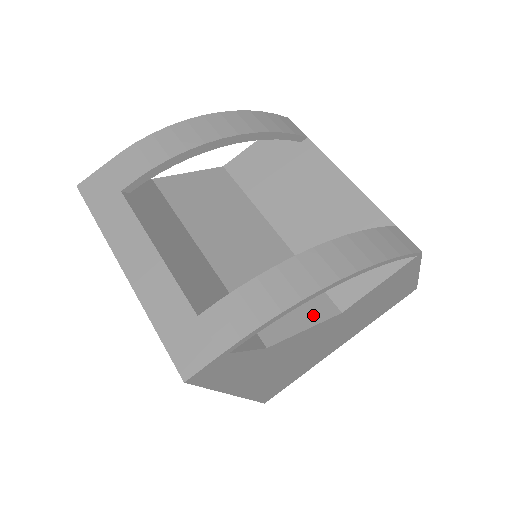
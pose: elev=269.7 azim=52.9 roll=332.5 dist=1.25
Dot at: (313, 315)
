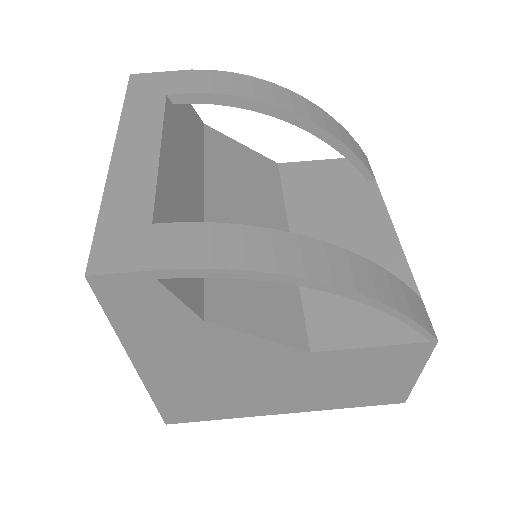
Dot at: (277, 331)
